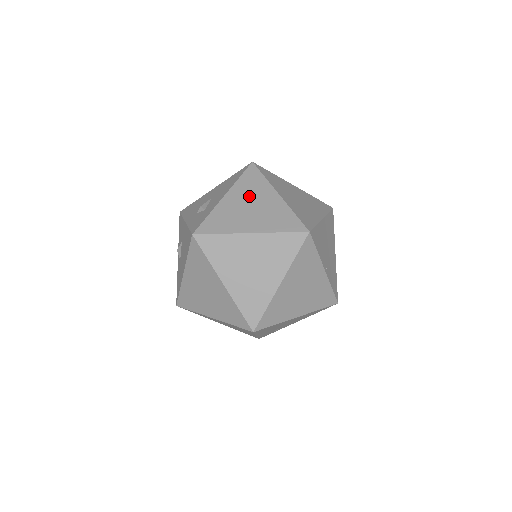
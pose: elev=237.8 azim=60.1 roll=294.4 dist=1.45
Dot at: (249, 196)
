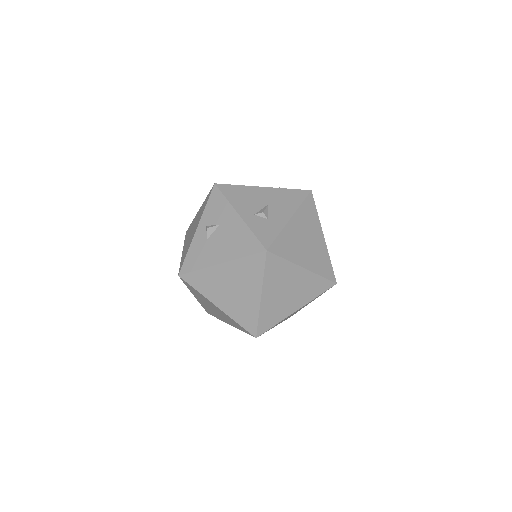
Dot at: (307, 228)
